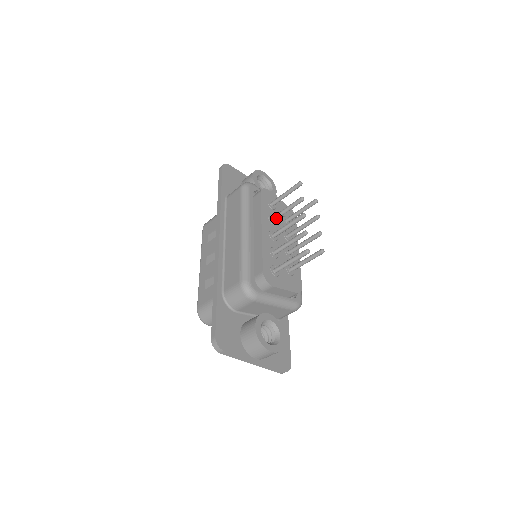
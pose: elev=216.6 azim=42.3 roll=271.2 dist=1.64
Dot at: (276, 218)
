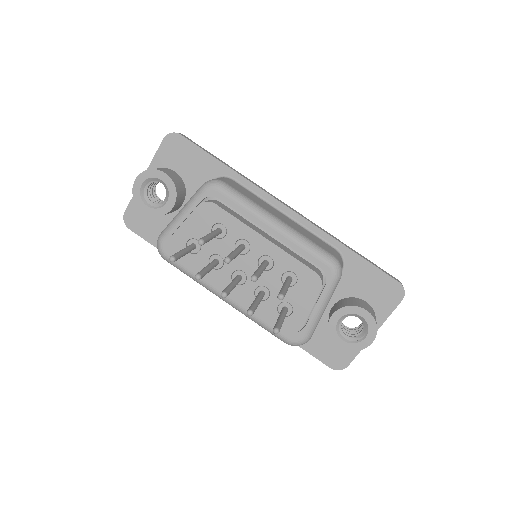
Dot at: (215, 266)
